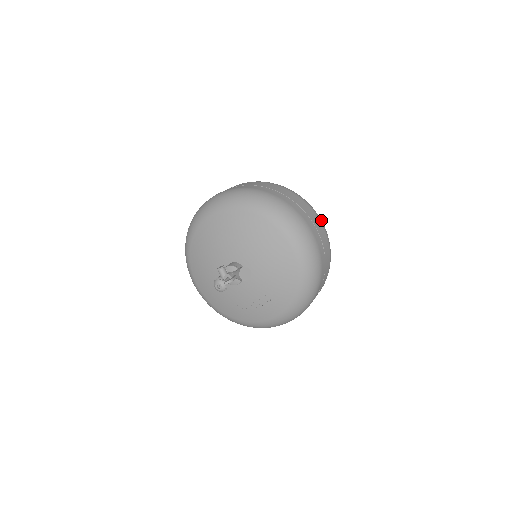
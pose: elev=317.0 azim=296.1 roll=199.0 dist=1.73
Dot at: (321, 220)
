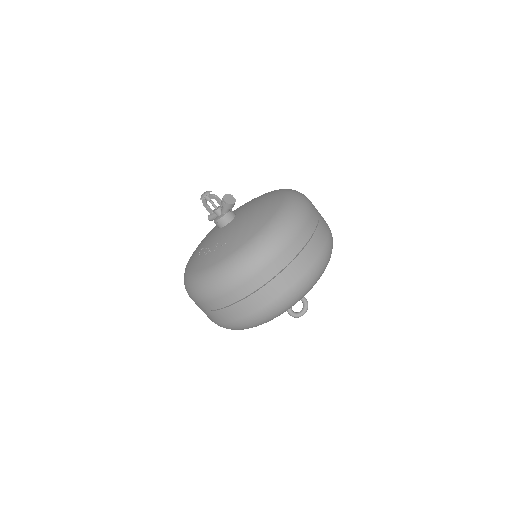
Dot at: (330, 247)
